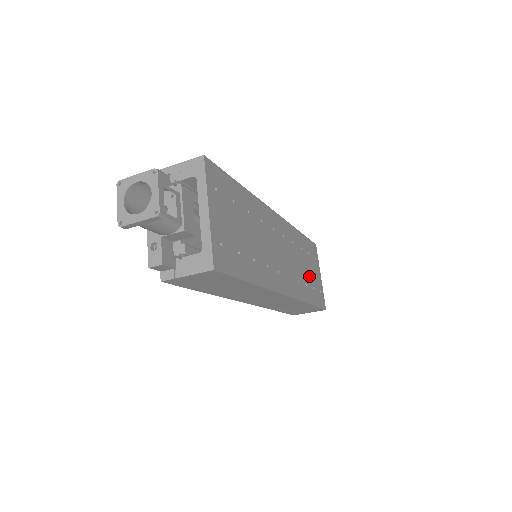
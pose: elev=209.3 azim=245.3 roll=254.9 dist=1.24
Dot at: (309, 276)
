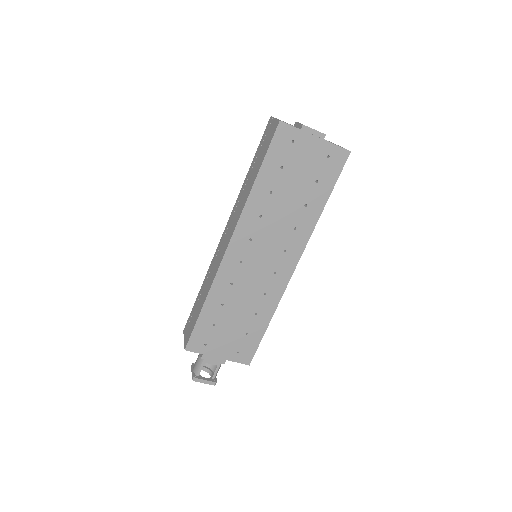
Dot at: (302, 187)
